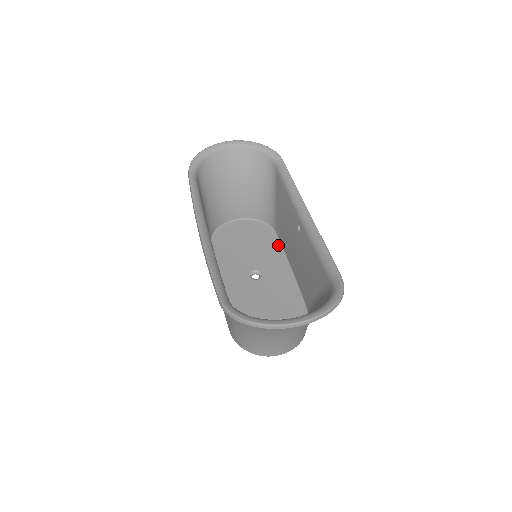
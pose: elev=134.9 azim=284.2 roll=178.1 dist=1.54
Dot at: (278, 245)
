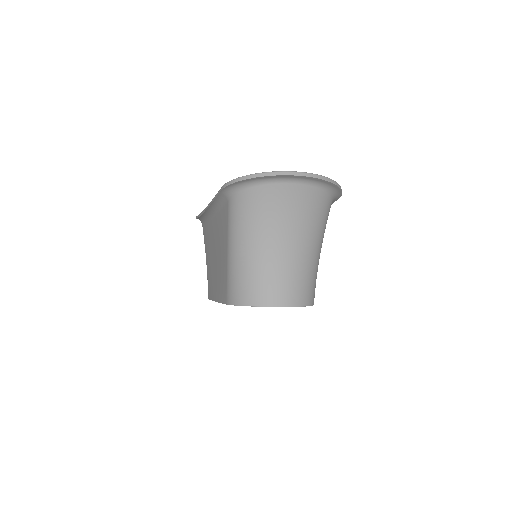
Dot at: occluded
